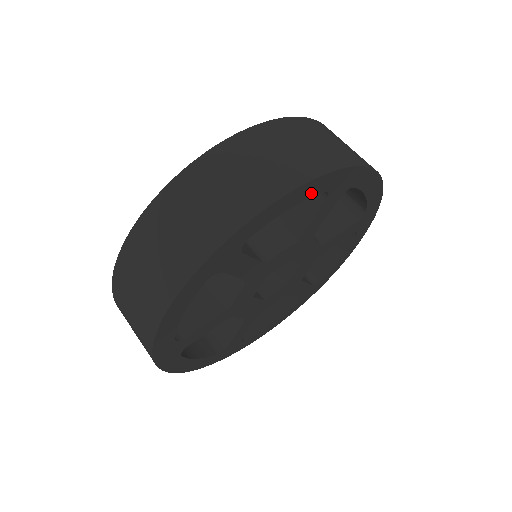
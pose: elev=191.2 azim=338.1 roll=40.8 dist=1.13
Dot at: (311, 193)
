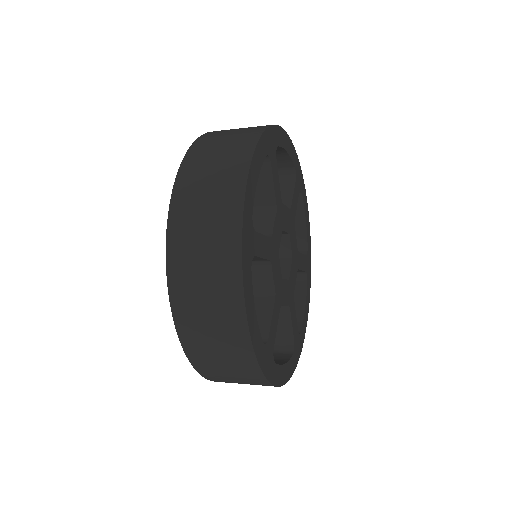
Dot at: (261, 159)
